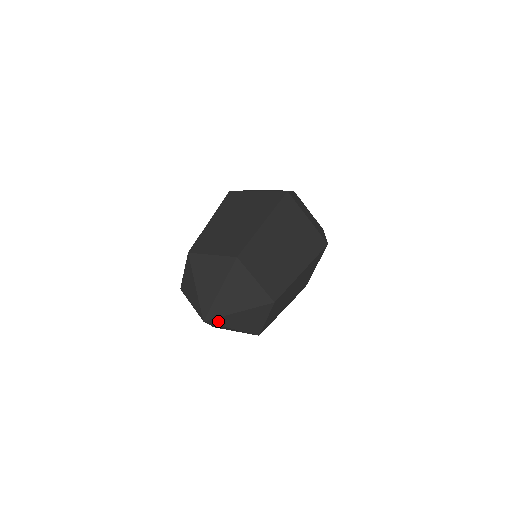
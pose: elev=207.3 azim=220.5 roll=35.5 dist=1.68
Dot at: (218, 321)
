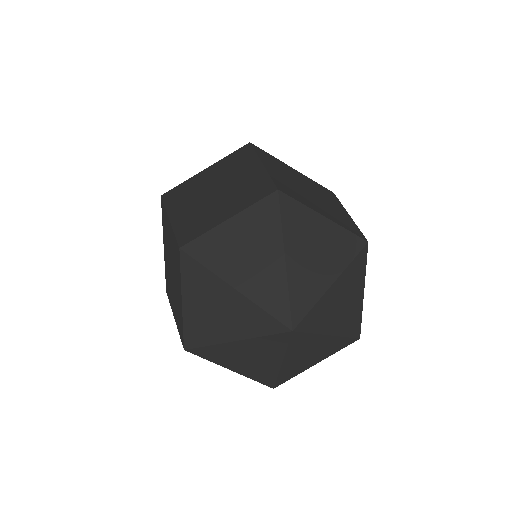
Dot at: (298, 340)
